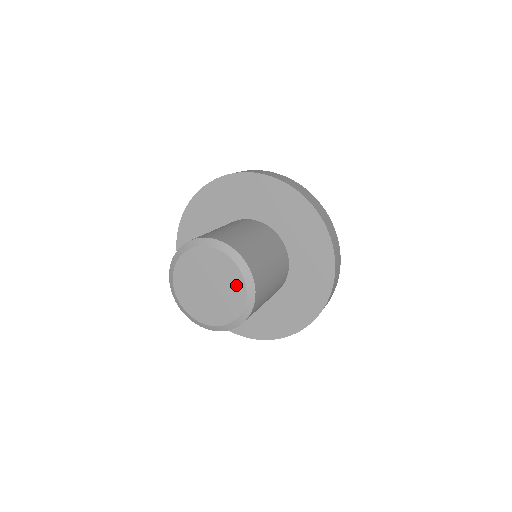
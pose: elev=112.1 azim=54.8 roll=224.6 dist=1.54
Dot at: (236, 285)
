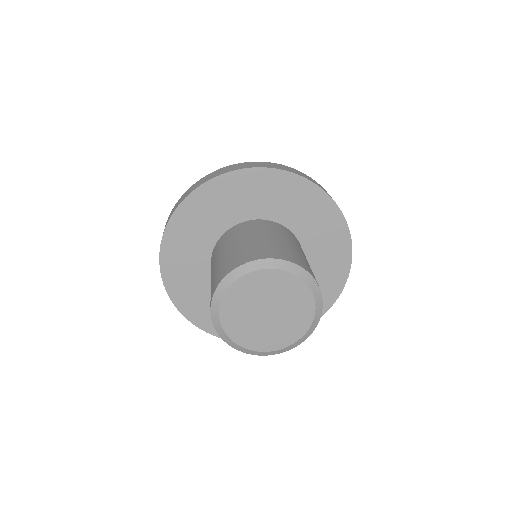
Dot at: (296, 291)
